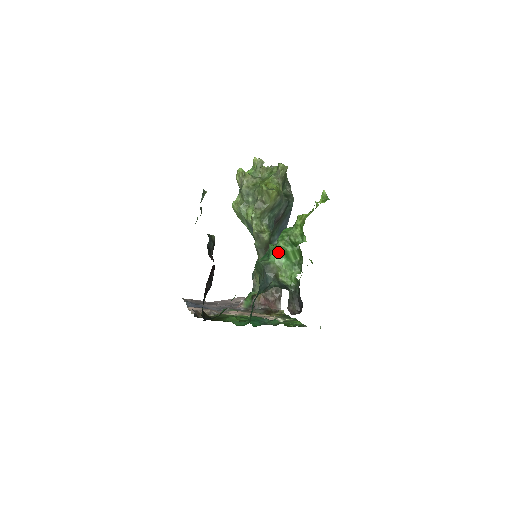
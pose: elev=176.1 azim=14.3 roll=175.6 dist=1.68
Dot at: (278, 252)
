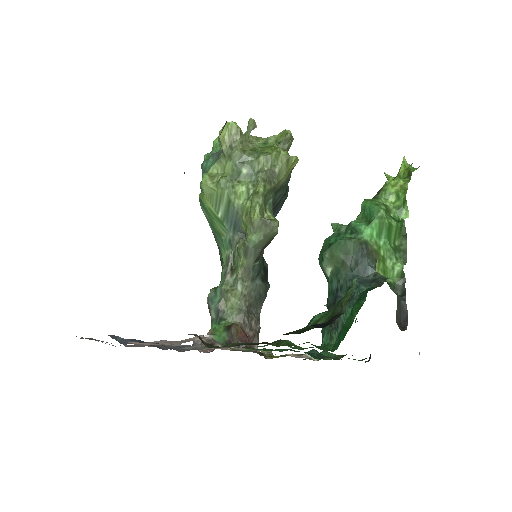
Dot at: (378, 226)
